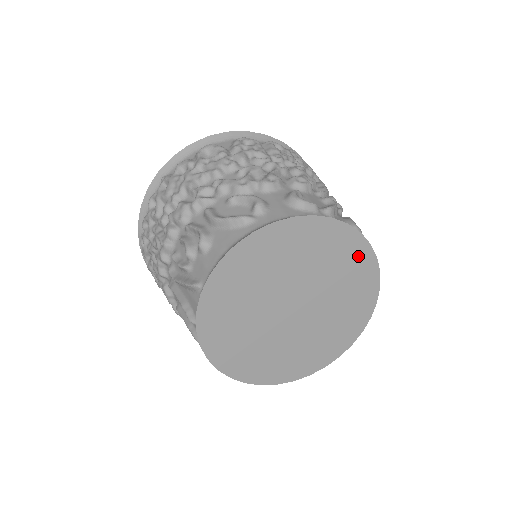
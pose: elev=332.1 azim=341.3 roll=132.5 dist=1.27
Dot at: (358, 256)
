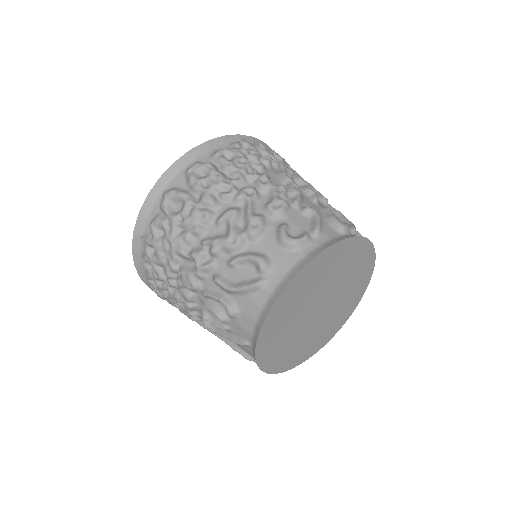
Dot at: (354, 249)
